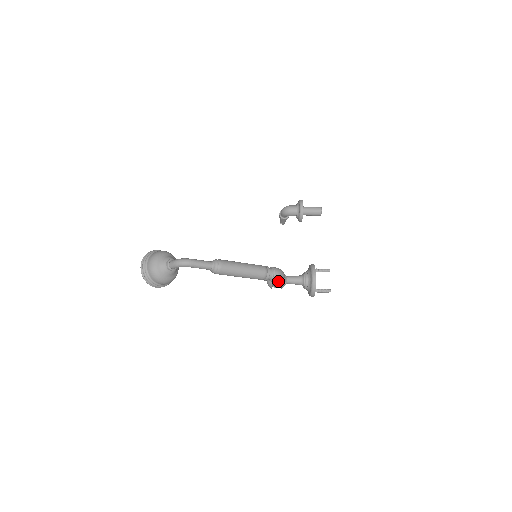
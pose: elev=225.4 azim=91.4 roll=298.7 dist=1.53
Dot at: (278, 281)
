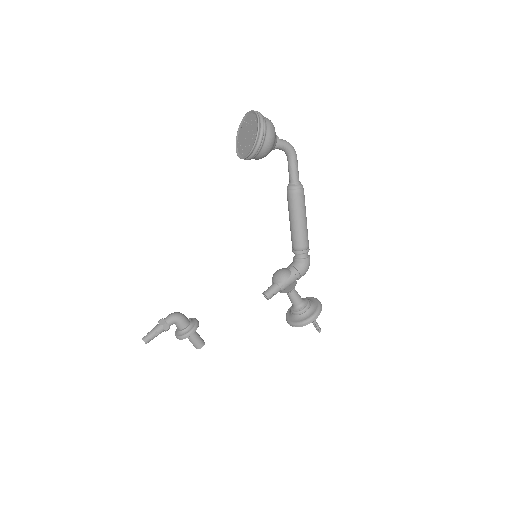
Dot at: (307, 267)
